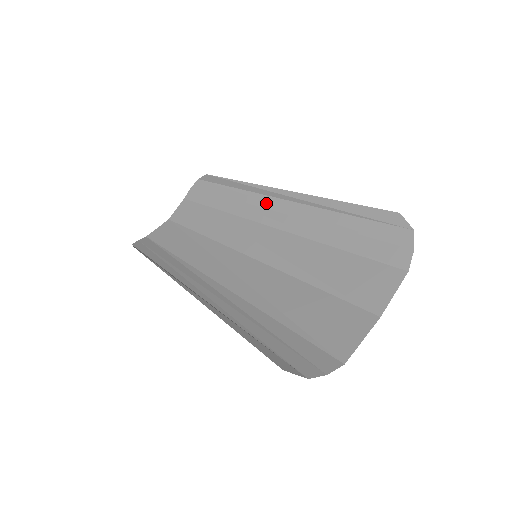
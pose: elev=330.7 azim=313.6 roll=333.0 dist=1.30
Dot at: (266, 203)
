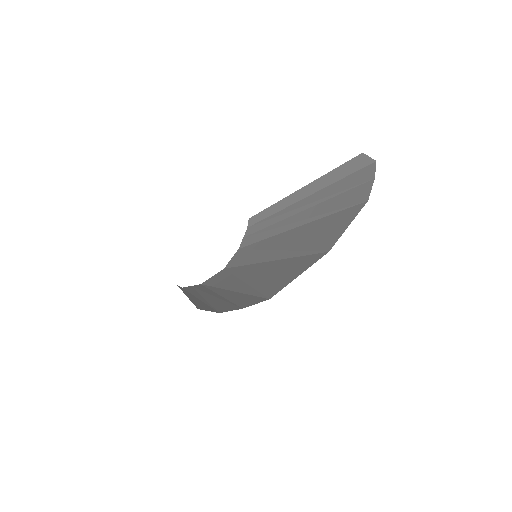
Dot at: (281, 216)
